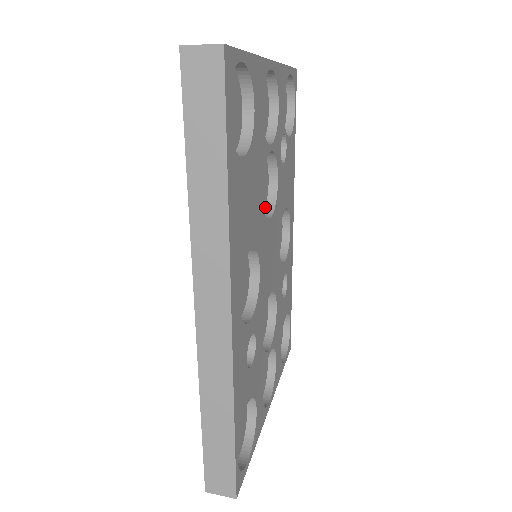
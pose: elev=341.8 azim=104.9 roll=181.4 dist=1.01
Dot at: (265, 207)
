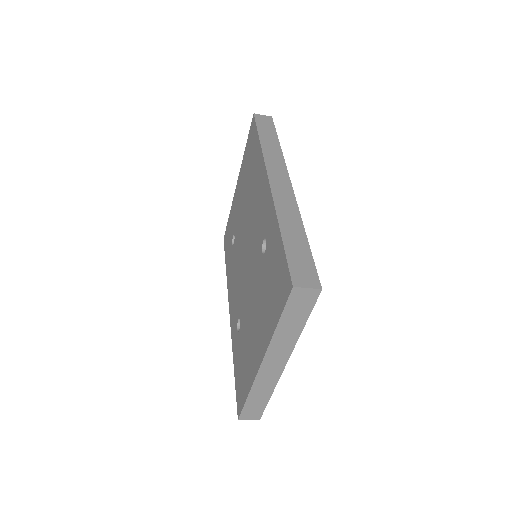
Dot at: occluded
